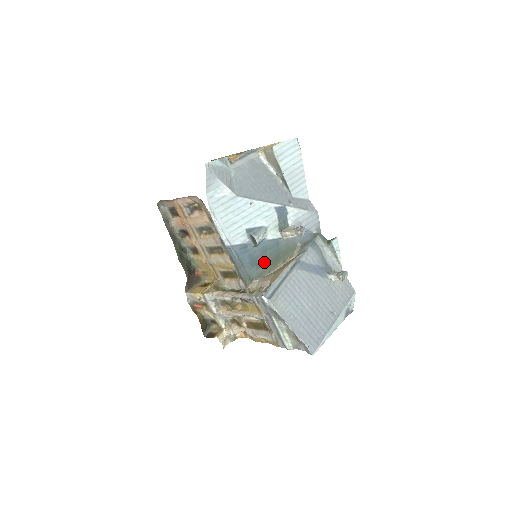
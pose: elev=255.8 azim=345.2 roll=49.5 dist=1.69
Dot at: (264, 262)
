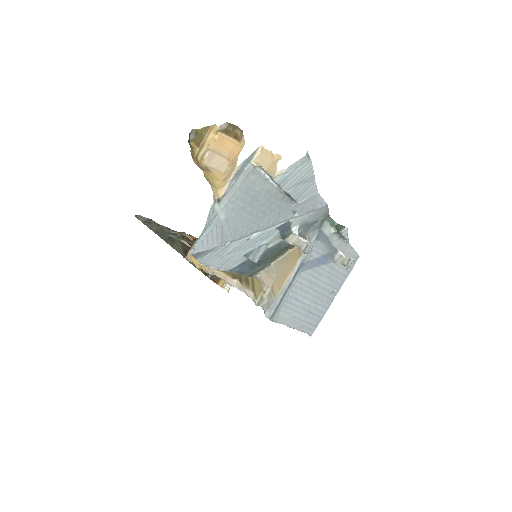
Dot at: (265, 261)
